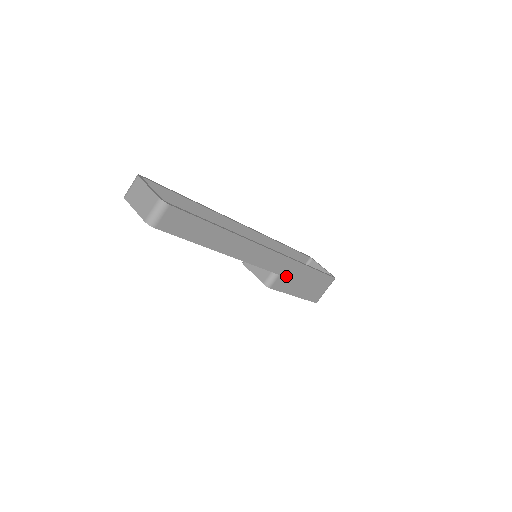
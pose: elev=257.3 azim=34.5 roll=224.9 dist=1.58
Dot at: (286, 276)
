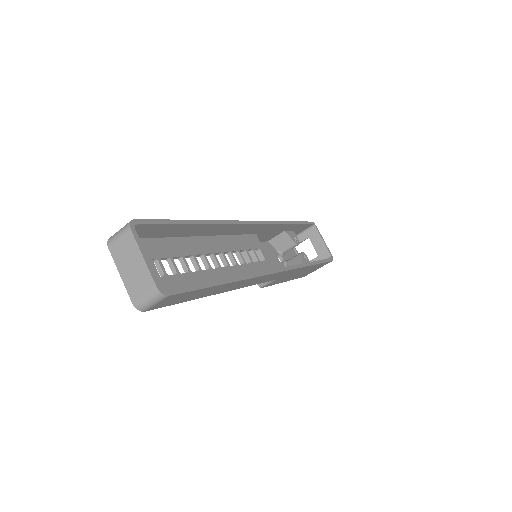
Dot at: (283, 277)
